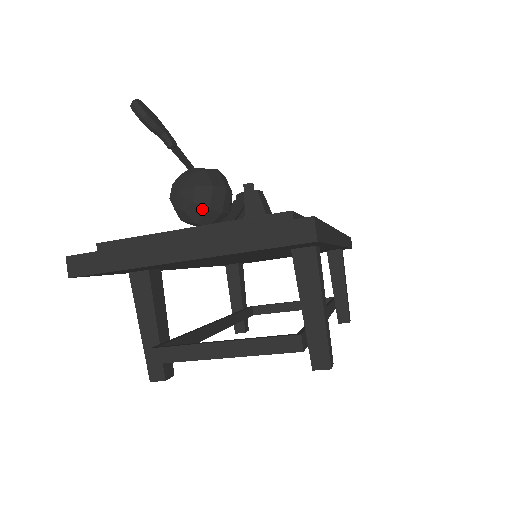
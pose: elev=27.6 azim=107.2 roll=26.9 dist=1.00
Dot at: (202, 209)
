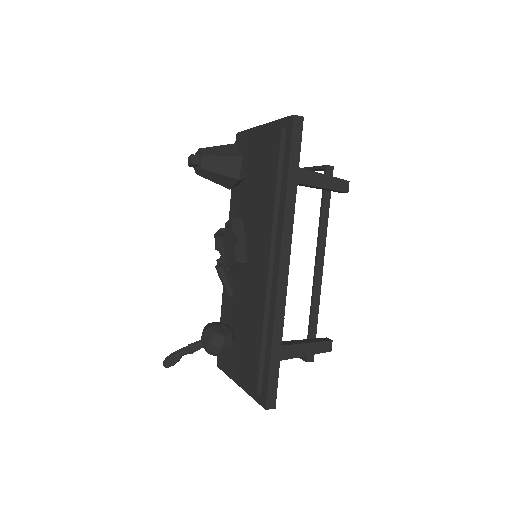
Dot at: (226, 352)
